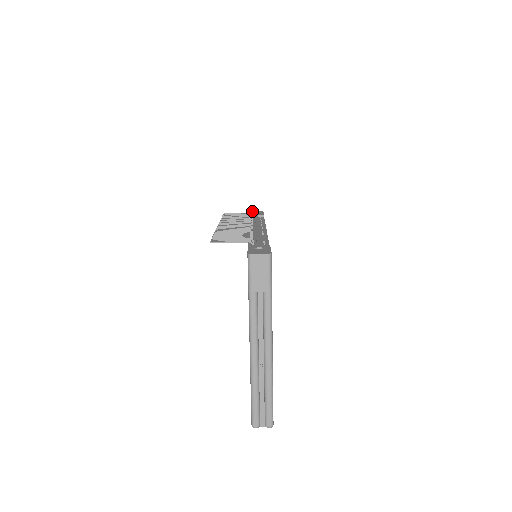
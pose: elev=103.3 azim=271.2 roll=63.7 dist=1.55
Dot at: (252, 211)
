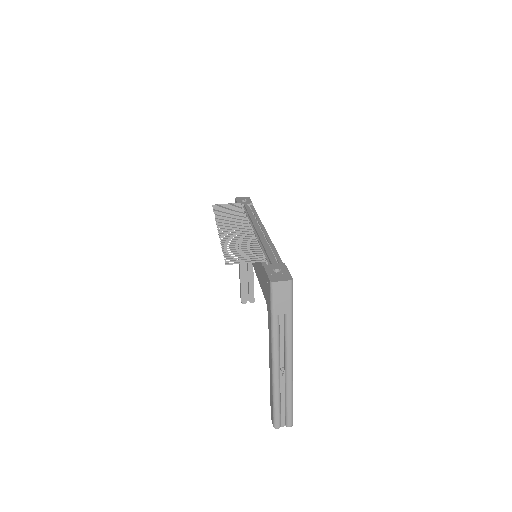
Dot at: (238, 197)
